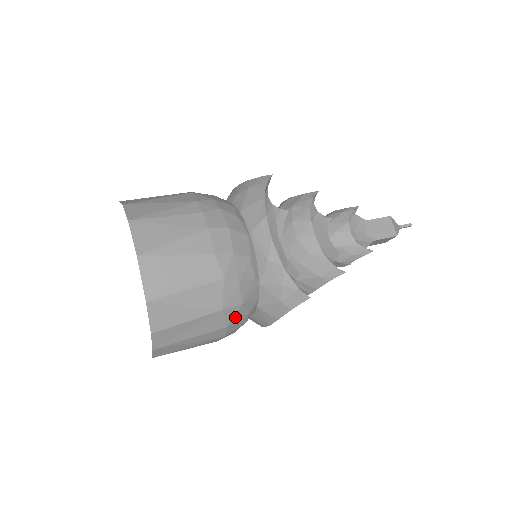
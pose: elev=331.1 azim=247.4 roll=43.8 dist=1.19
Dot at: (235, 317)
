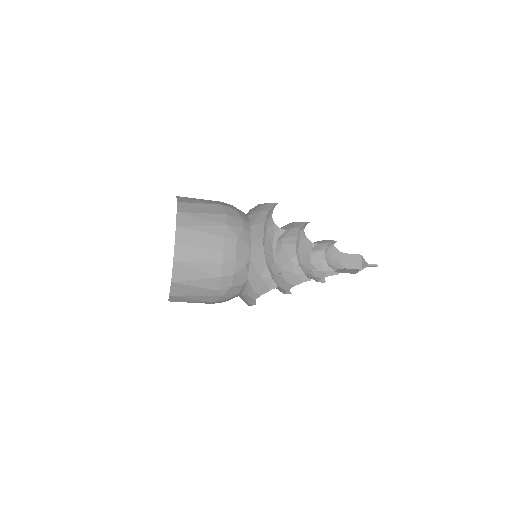
Dot at: (232, 214)
